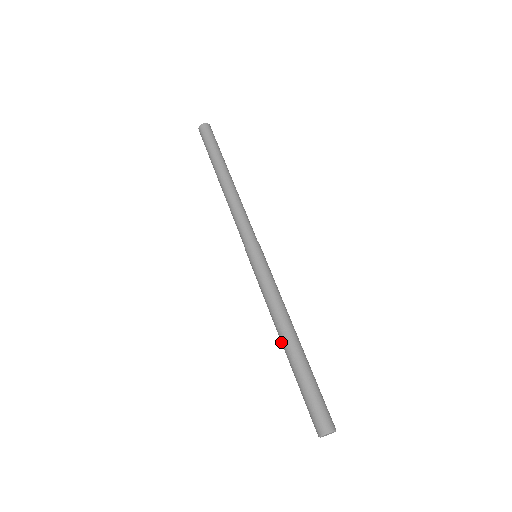
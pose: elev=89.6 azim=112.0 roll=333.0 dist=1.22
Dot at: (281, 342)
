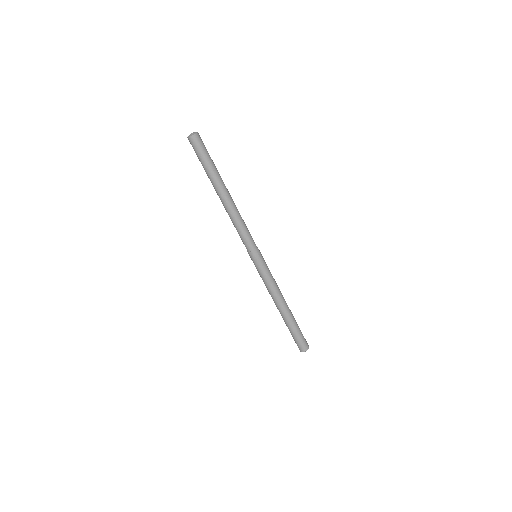
Dot at: (277, 308)
